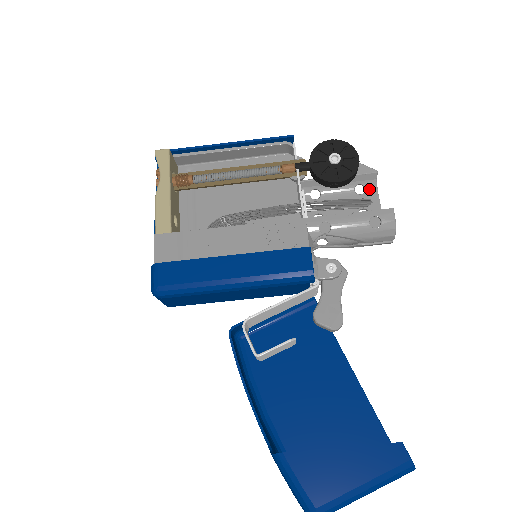
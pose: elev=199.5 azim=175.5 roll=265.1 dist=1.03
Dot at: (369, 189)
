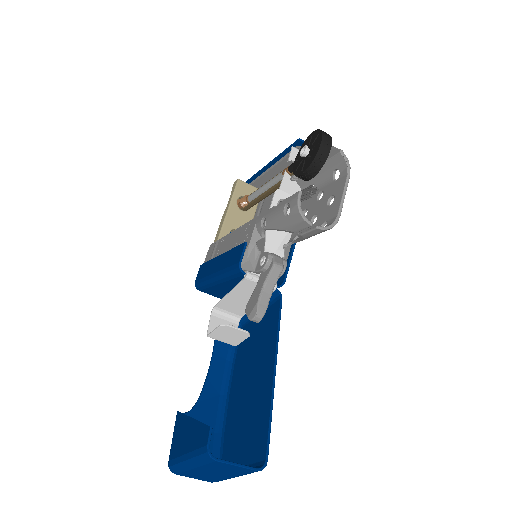
Dot at: (342, 172)
